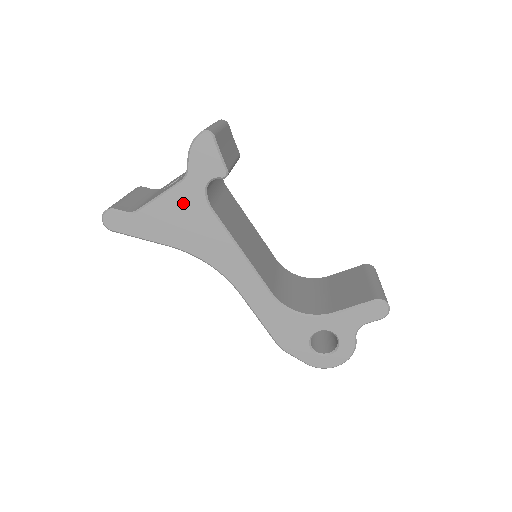
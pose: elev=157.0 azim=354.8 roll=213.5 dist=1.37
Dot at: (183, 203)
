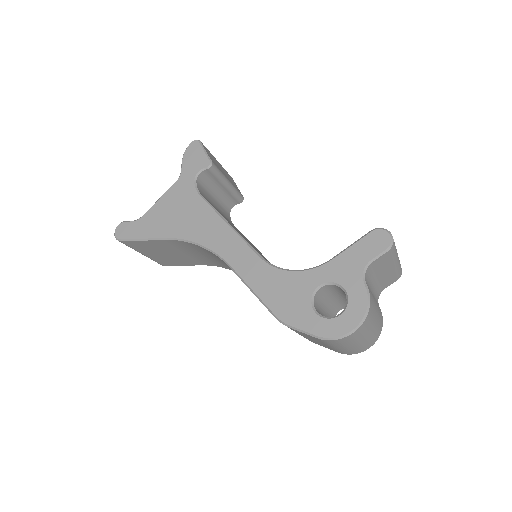
Dot at: (177, 197)
